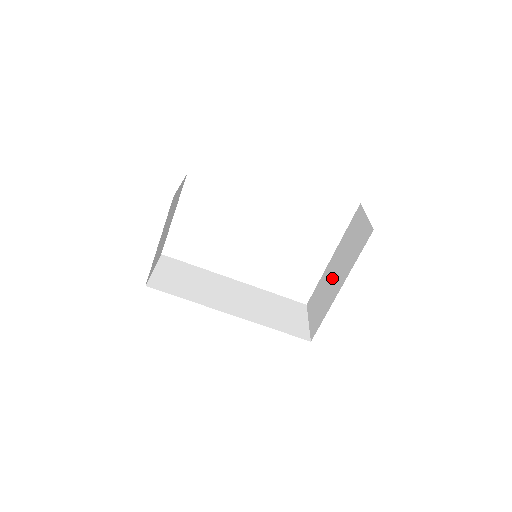
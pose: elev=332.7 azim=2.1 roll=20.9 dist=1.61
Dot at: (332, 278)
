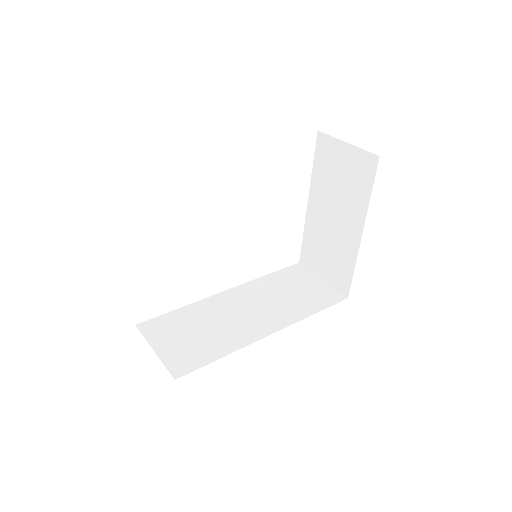
Dot at: (332, 225)
